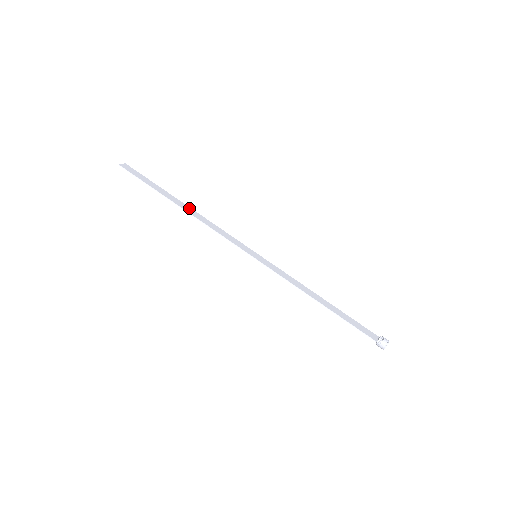
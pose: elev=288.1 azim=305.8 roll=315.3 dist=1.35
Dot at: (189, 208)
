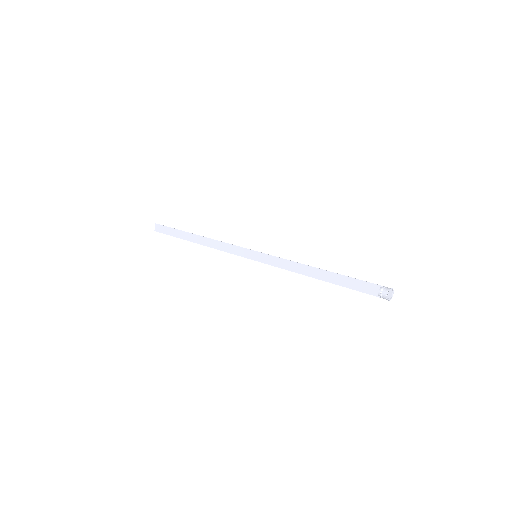
Dot at: (201, 243)
